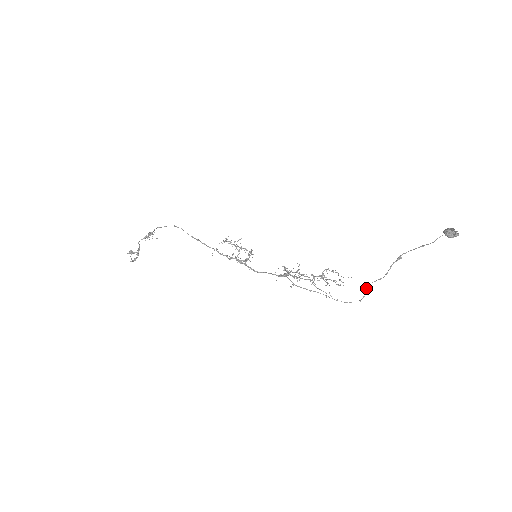
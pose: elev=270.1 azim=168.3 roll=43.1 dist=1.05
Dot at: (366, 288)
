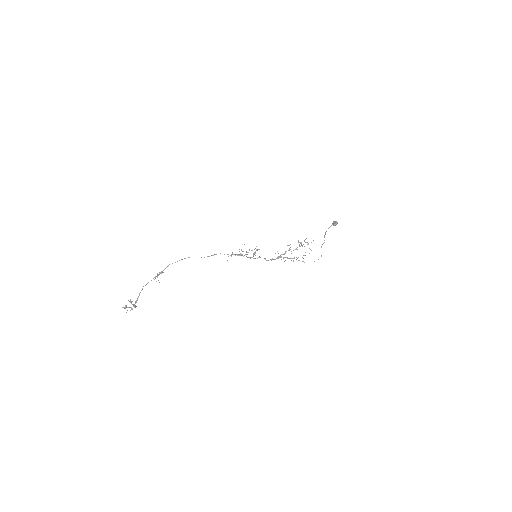
Dot at: occluded
